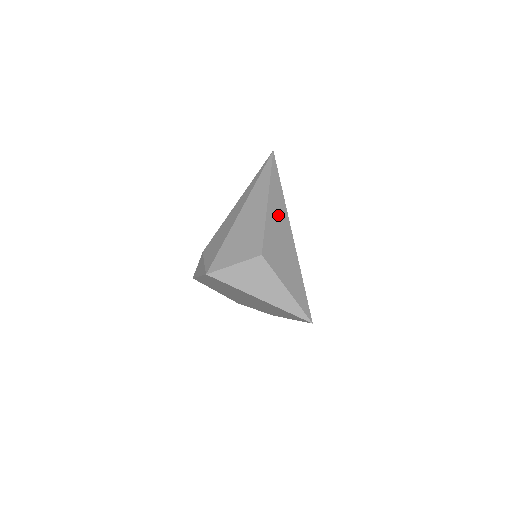
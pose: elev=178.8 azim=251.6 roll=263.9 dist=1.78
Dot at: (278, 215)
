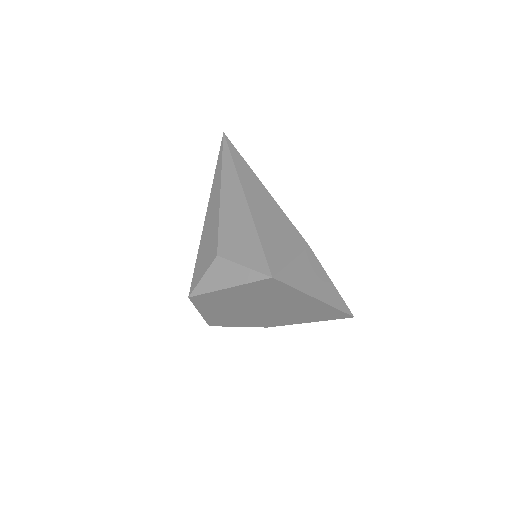
Dot at: occluded
